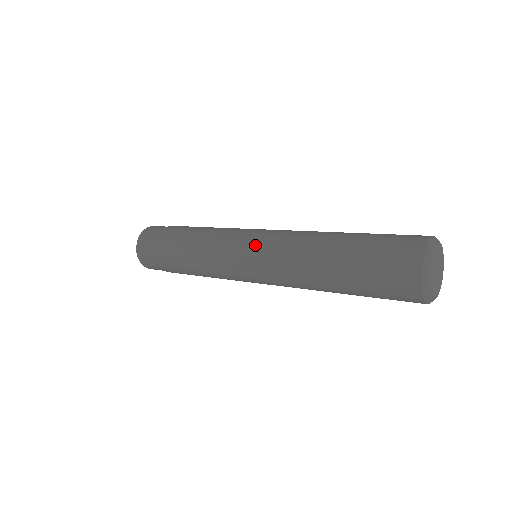
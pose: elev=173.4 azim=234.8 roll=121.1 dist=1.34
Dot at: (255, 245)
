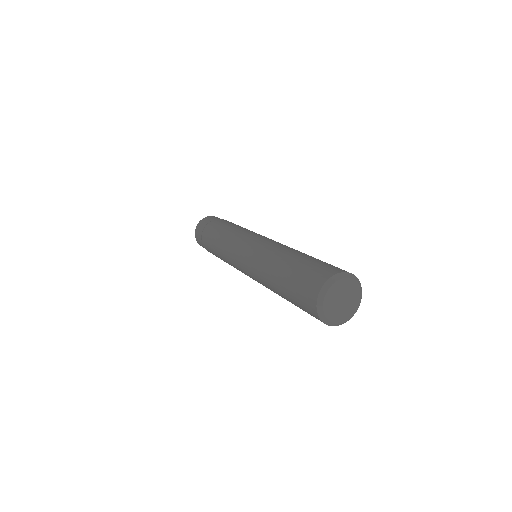
Dot at: (261, 238)
